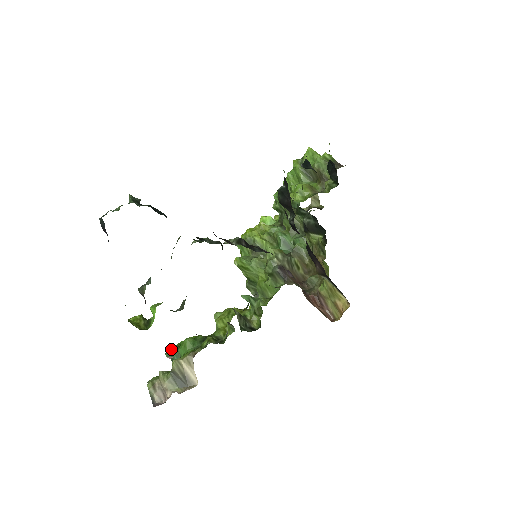
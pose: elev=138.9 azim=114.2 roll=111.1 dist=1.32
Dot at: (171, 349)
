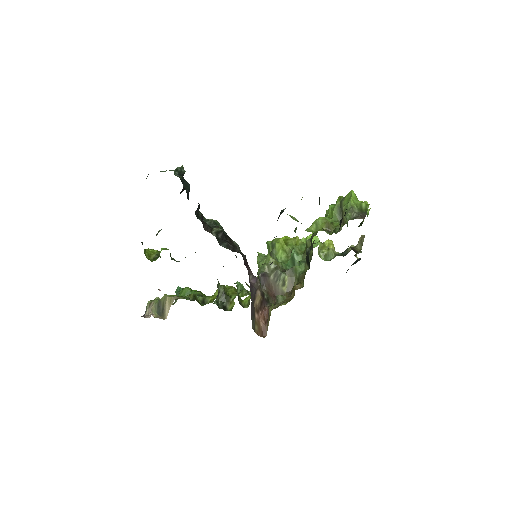
Dot at: (178, 289)
